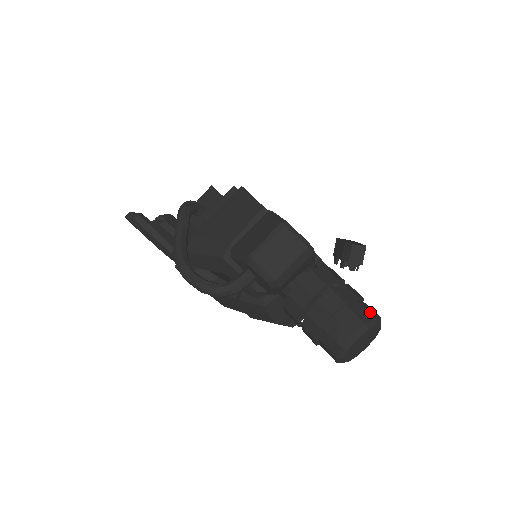
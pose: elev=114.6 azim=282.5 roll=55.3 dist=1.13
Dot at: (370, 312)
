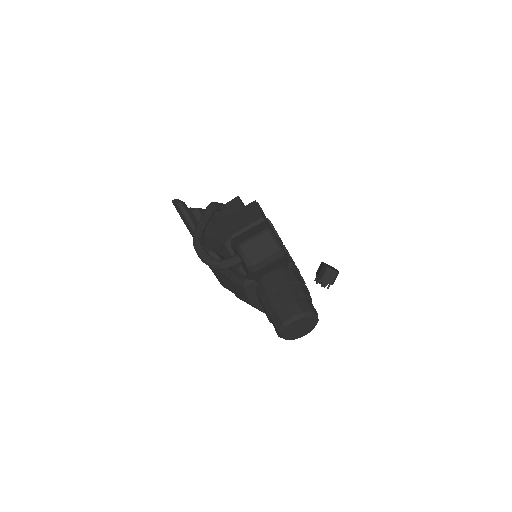
Dot at: (310, 307)
